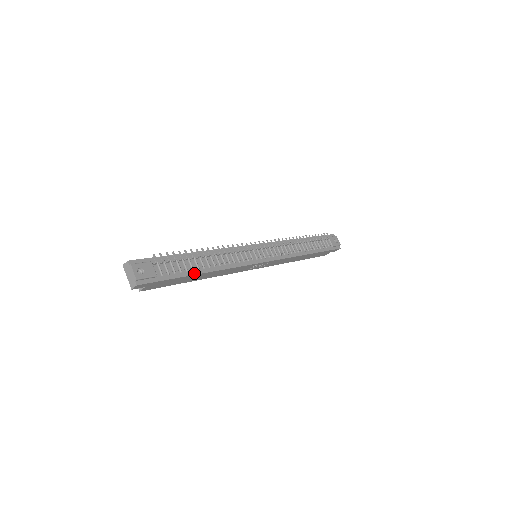
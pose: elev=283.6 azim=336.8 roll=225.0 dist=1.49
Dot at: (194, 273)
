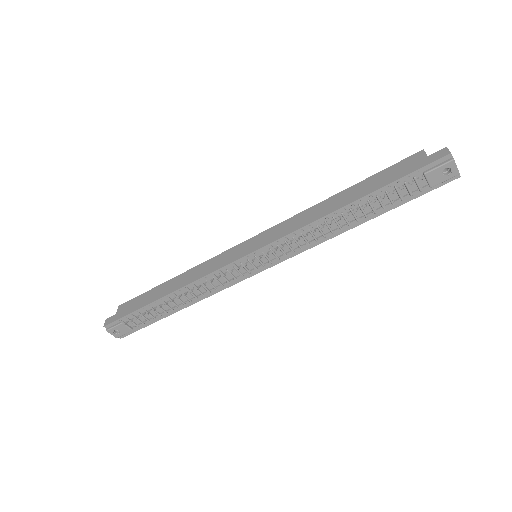
Dot at: (169, 314)
